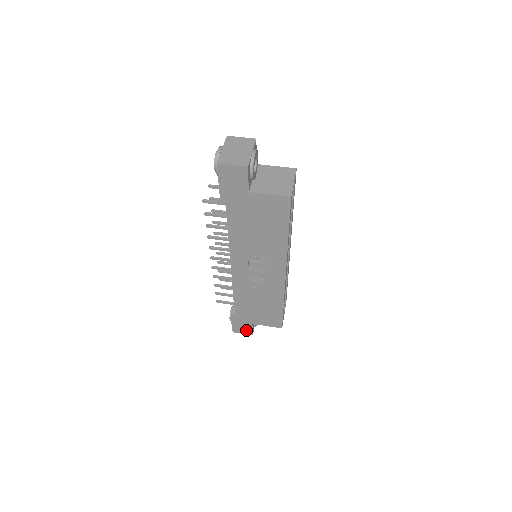
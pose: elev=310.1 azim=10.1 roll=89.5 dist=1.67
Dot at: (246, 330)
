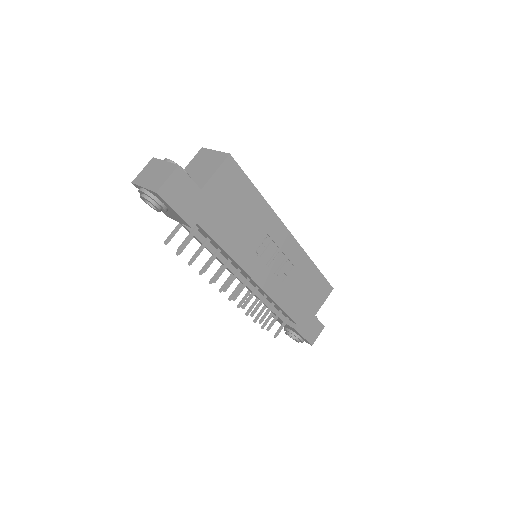
Dot at: (317, 329)
